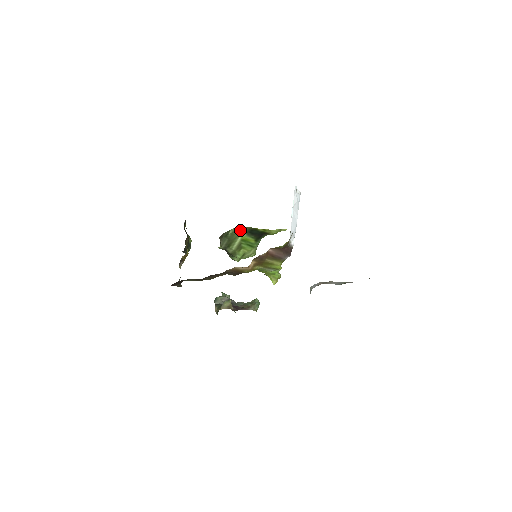
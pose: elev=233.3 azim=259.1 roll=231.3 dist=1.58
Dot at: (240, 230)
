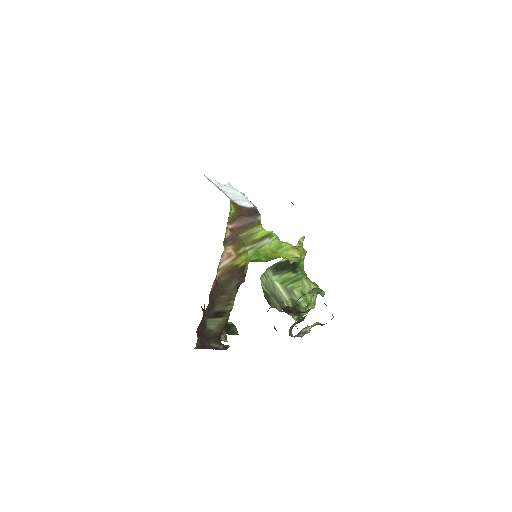
Dot at: (267, 277)
